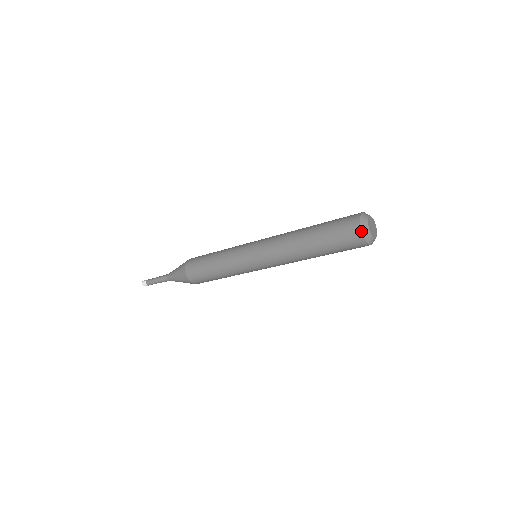
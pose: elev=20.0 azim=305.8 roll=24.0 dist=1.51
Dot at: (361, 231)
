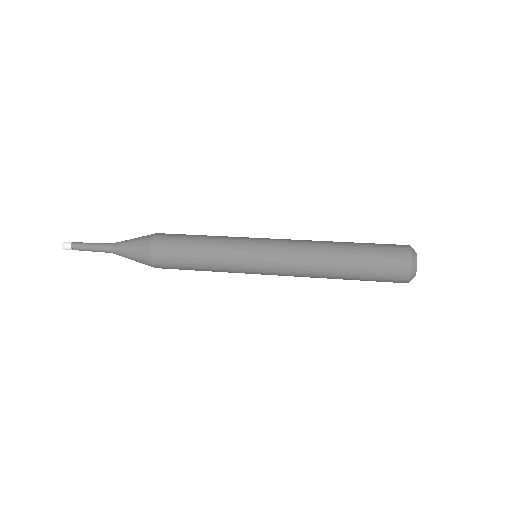
Dot at: occluded
